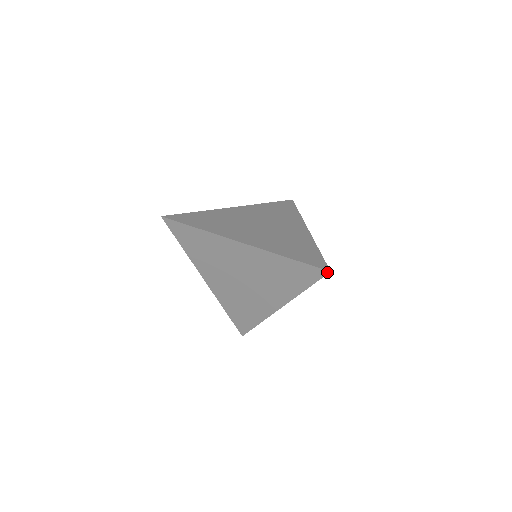
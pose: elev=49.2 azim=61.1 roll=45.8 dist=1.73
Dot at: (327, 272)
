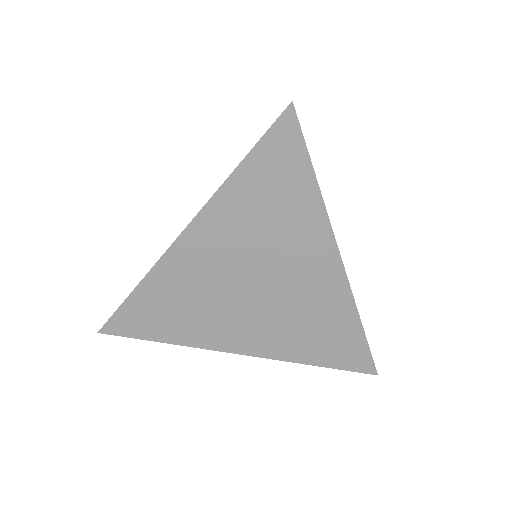
Dot at: (291, 109)
